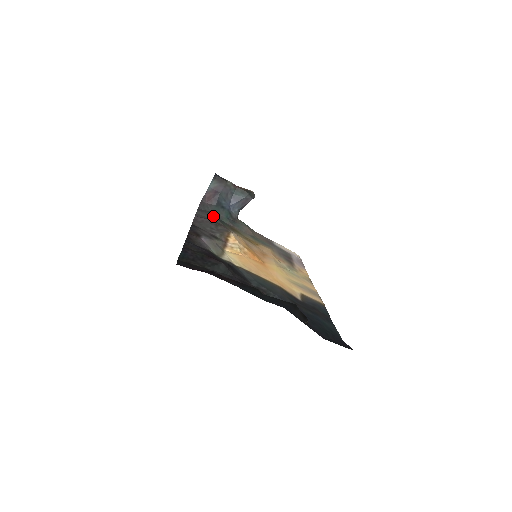
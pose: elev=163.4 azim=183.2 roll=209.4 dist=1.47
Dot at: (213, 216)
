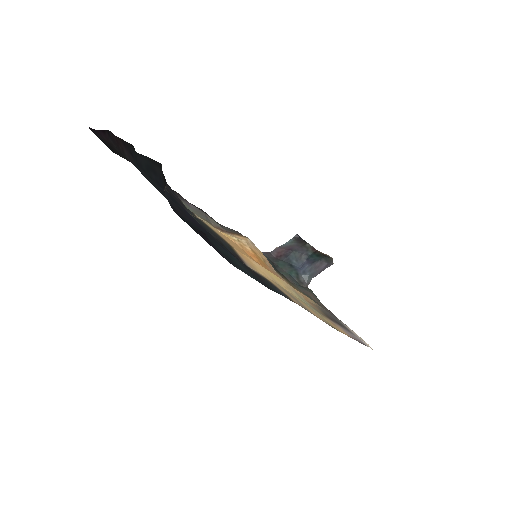
Dot at: (264, 255)
